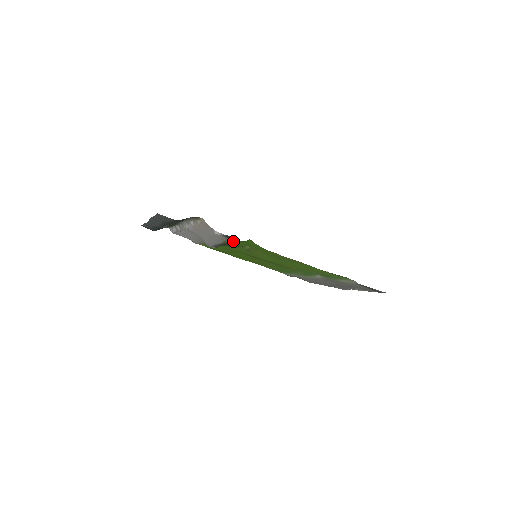
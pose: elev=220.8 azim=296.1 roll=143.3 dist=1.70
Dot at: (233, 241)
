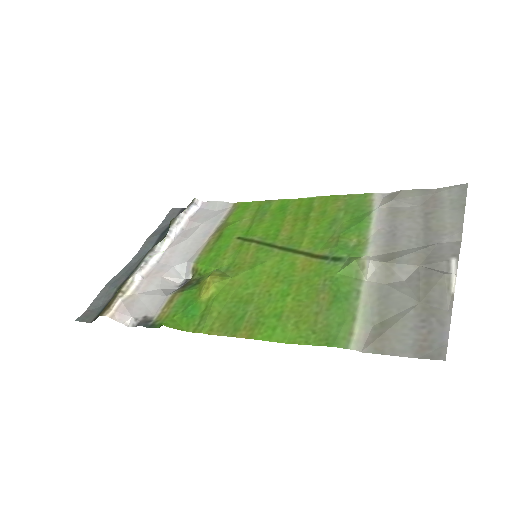
Dot at: (167, 308)
